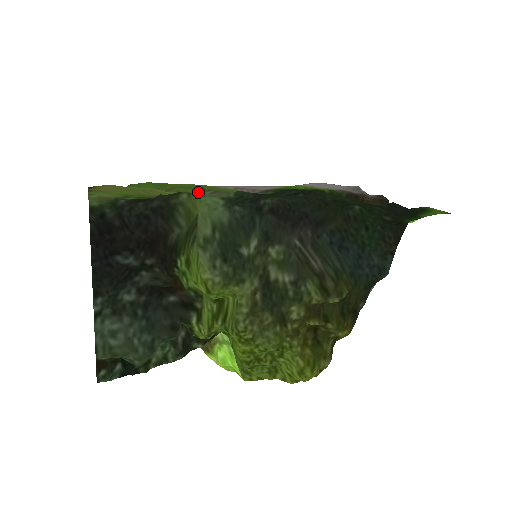
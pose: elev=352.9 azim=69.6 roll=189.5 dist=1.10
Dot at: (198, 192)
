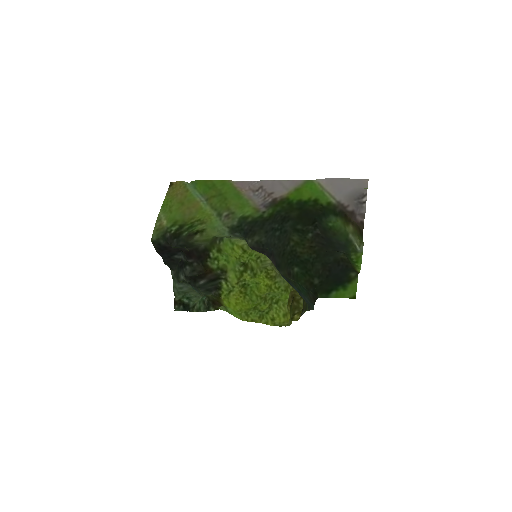
Dot at: (222, 208)
